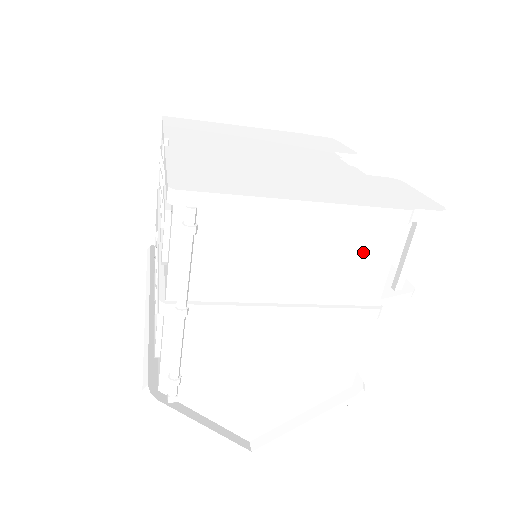
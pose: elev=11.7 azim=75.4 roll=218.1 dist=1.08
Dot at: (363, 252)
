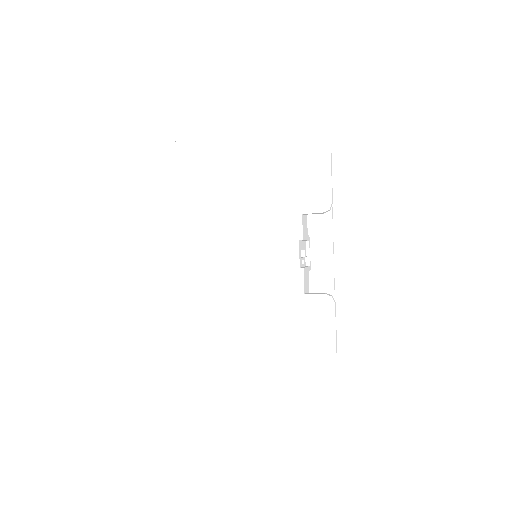
Dot at: occluded
